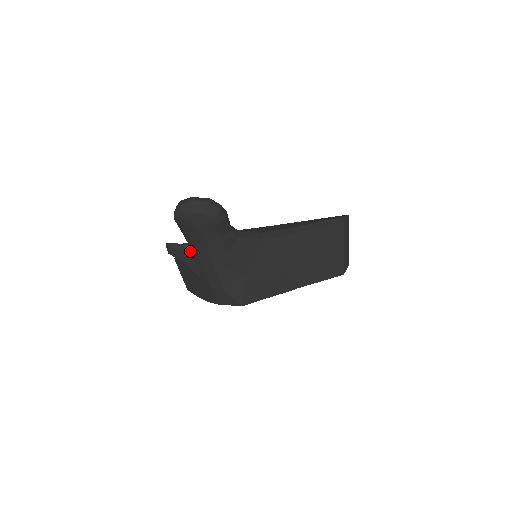
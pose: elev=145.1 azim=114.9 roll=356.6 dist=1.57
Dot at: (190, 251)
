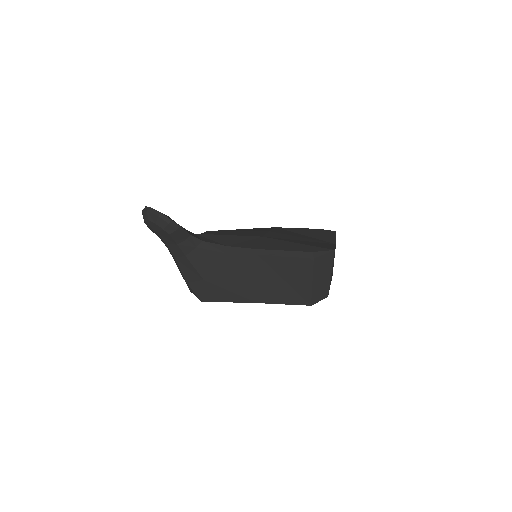
Dot at: occluded
